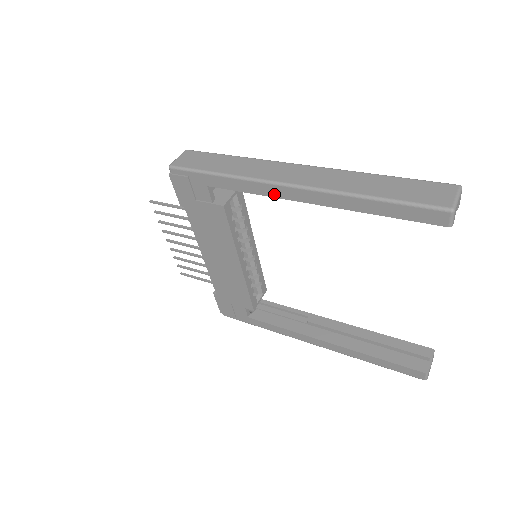
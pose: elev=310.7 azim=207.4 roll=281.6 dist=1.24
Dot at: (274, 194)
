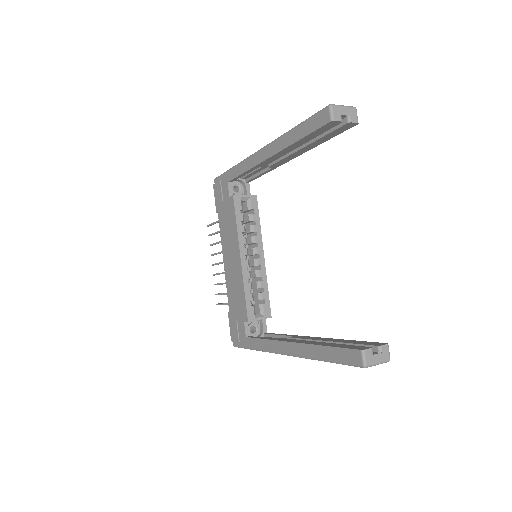
Dot at: (253, 164)
